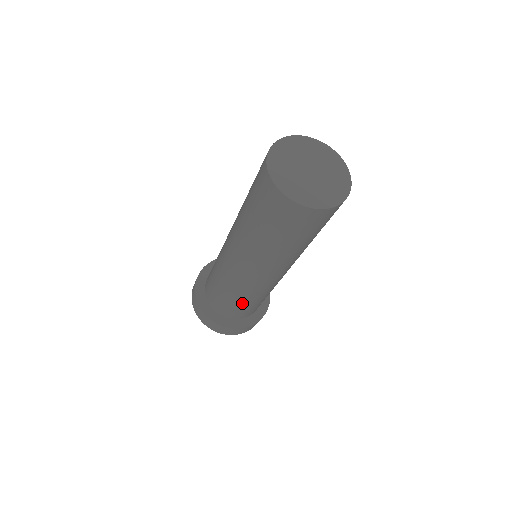
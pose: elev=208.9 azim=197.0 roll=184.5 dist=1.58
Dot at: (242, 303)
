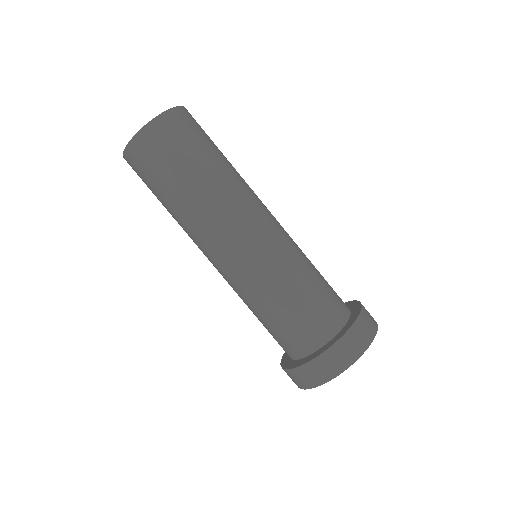
Dot at: (281, 308)
